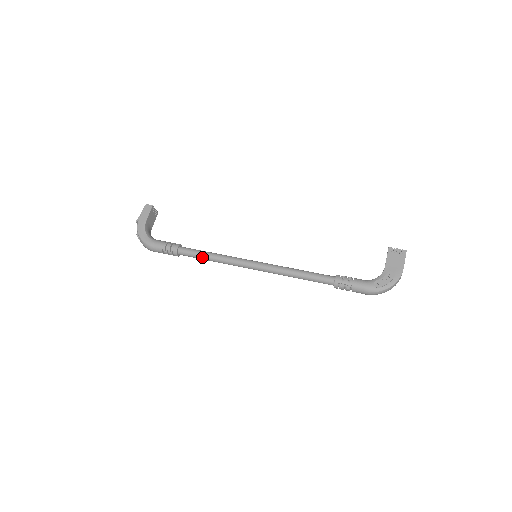
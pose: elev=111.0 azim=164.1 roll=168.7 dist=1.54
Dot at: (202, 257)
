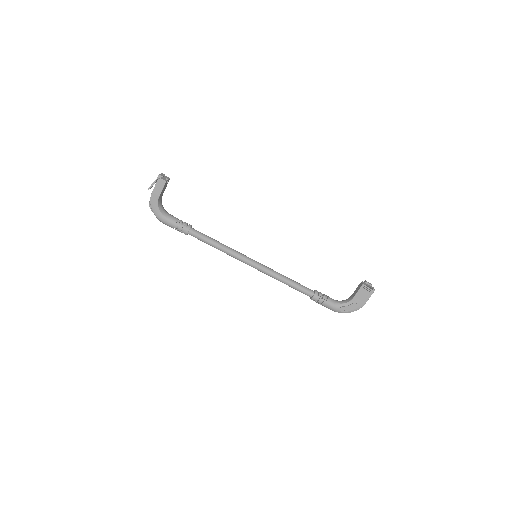
Dot at: occluded
